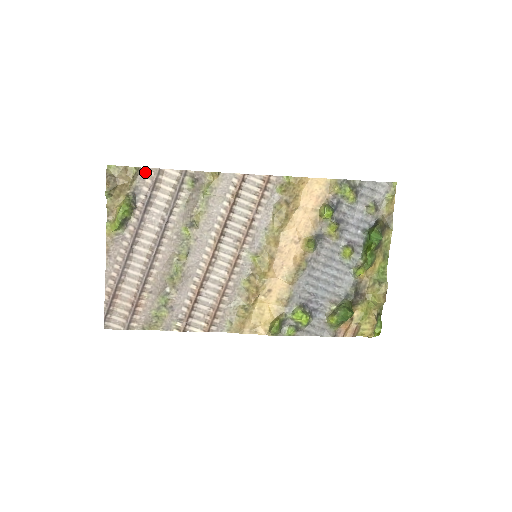
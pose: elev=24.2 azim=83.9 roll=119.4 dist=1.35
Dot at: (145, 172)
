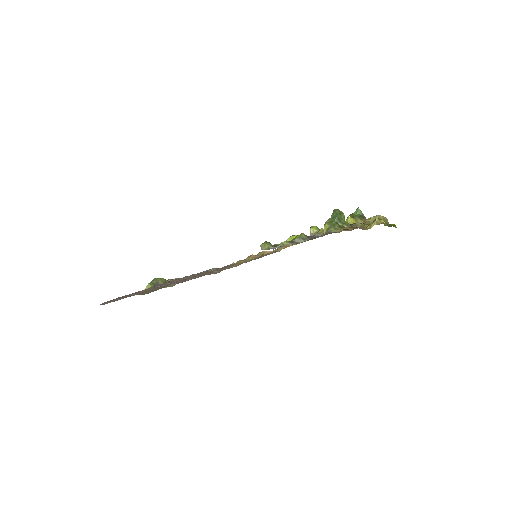
Dot at: occluded
